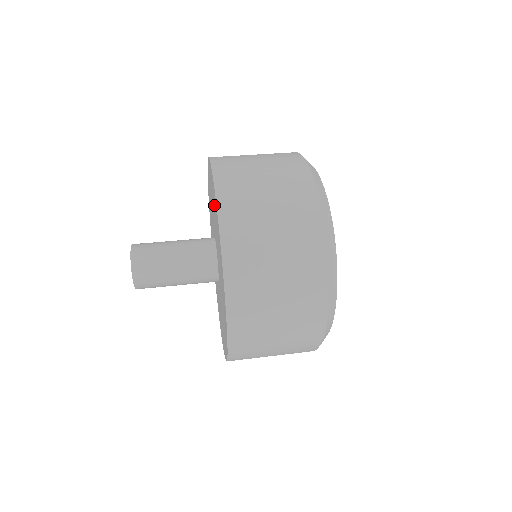
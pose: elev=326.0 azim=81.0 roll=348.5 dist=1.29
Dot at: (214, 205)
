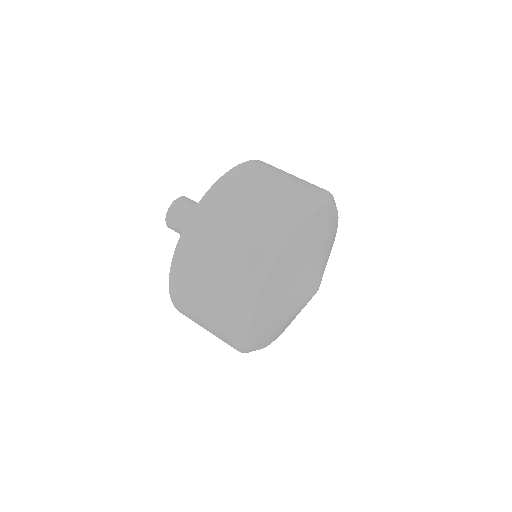
Dot at: occluded
